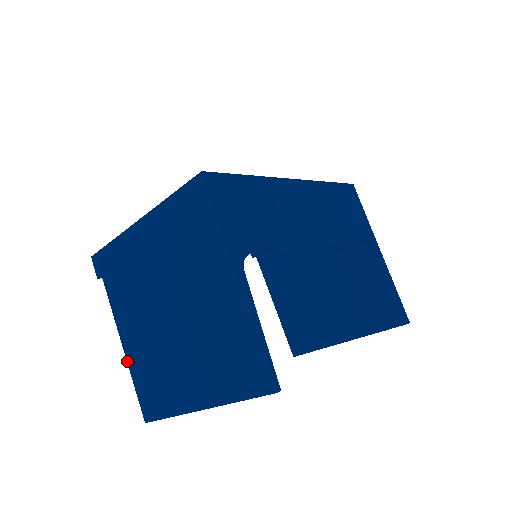
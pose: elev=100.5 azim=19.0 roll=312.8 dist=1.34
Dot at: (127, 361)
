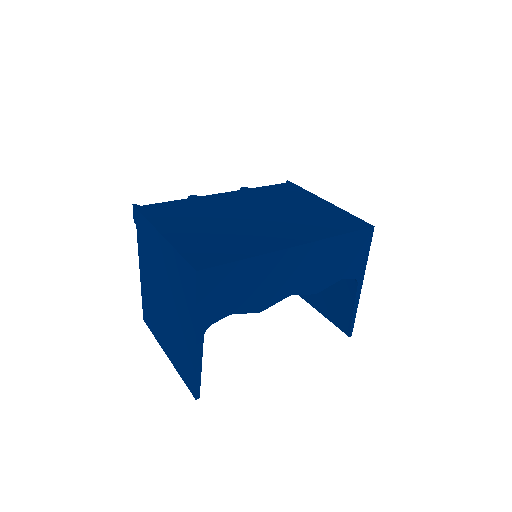
Dot at: (141, 284)
